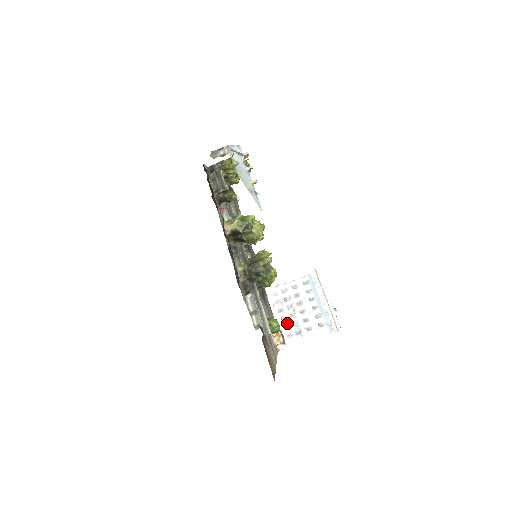
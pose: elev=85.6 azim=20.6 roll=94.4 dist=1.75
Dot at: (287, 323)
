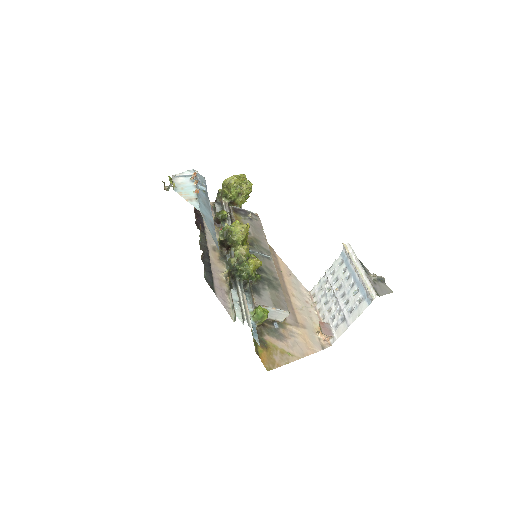
Dot at: (333, 313)
